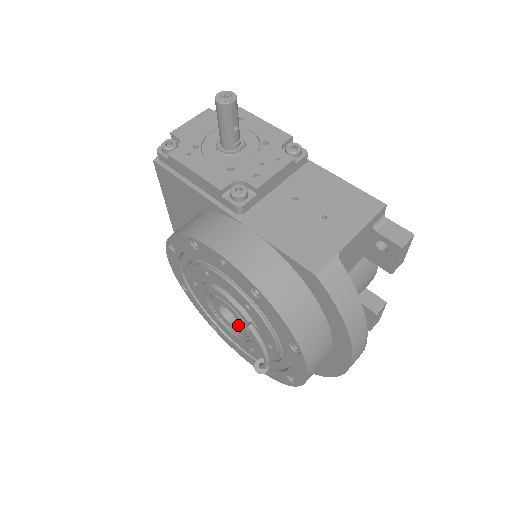
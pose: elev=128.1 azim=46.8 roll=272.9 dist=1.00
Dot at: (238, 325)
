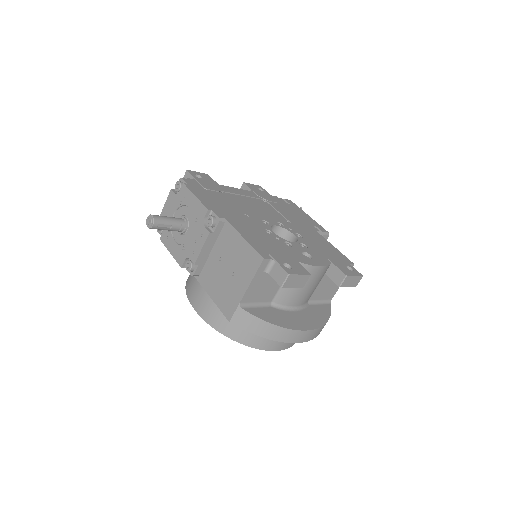
Dot at: occluded
